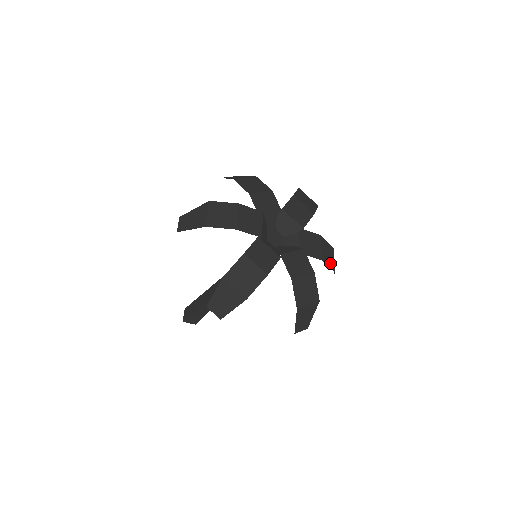
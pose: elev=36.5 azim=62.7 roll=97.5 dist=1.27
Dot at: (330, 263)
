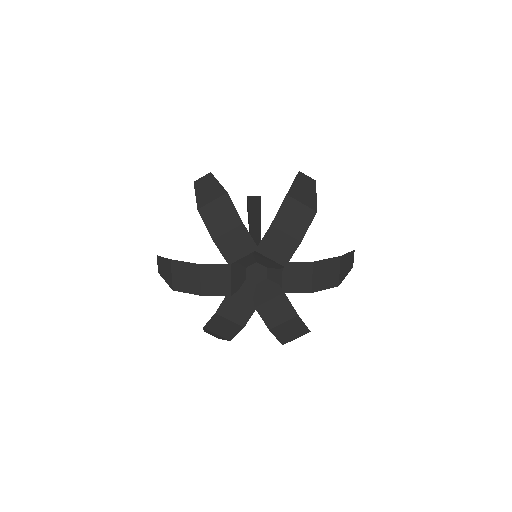
Dot at: (330, 282)
